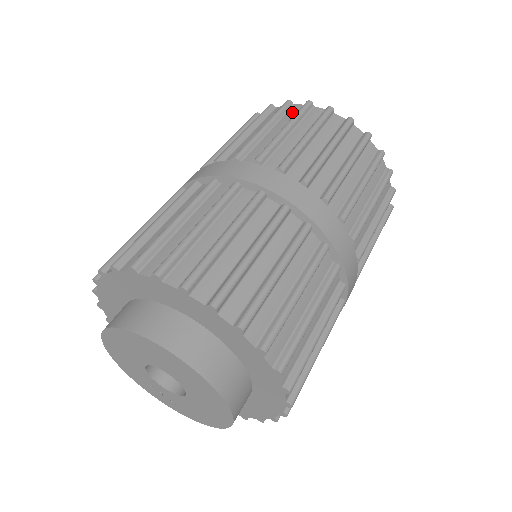
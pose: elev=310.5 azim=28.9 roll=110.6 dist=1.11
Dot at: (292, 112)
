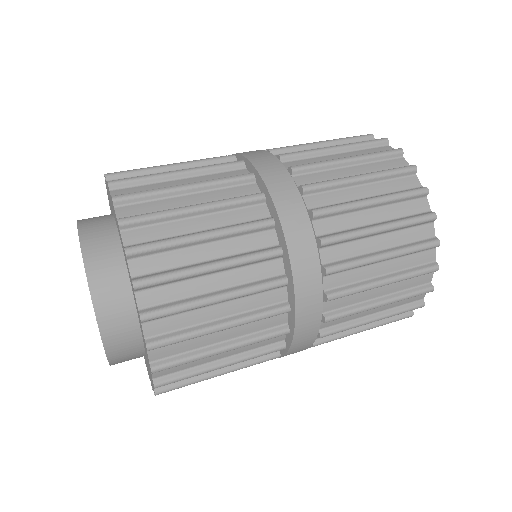
Dot at: occluded
